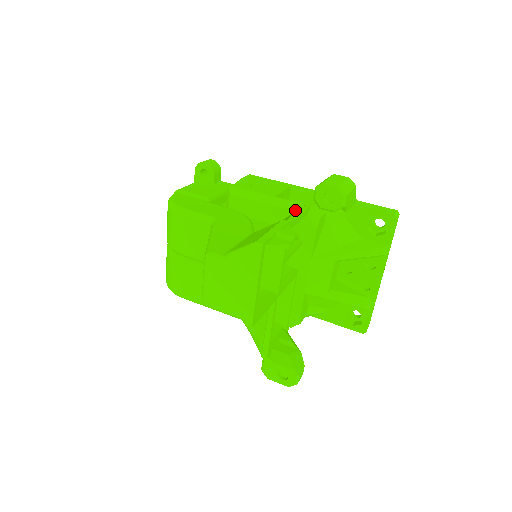
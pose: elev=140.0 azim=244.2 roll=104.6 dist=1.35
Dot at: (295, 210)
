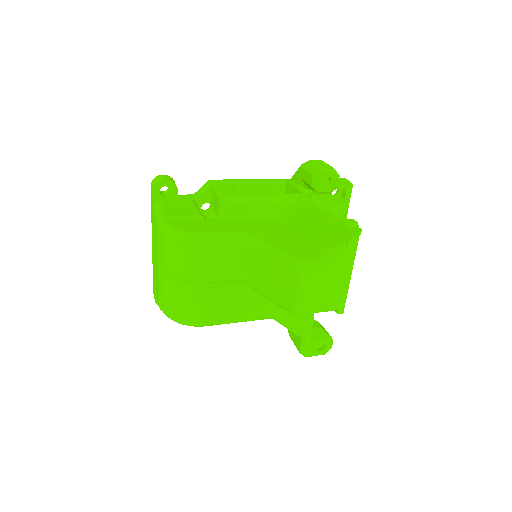
Dot at: (294, 201)
